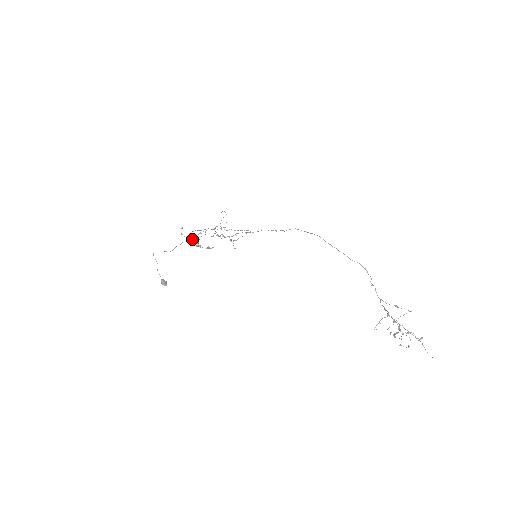
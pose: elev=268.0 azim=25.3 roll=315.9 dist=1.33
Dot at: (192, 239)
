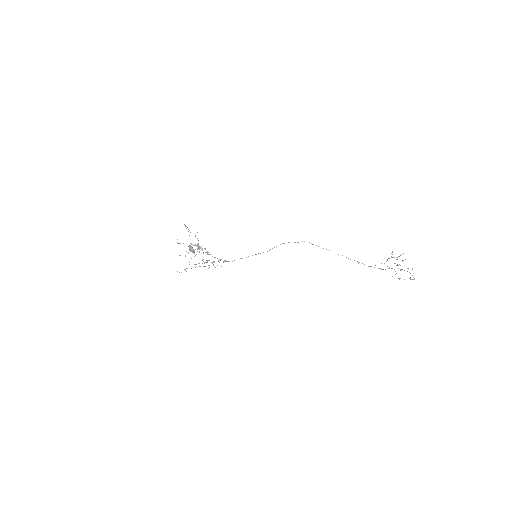
Dot at: occluded
